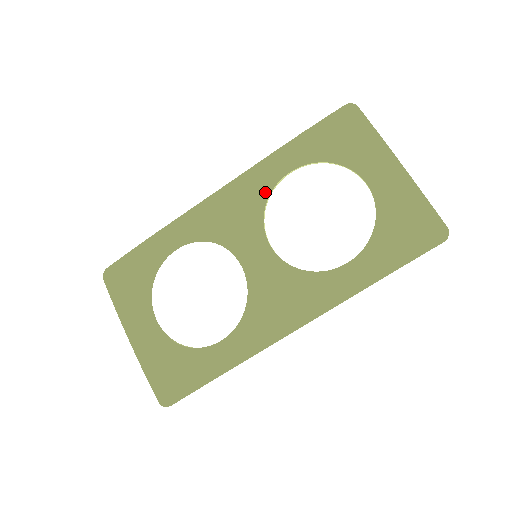
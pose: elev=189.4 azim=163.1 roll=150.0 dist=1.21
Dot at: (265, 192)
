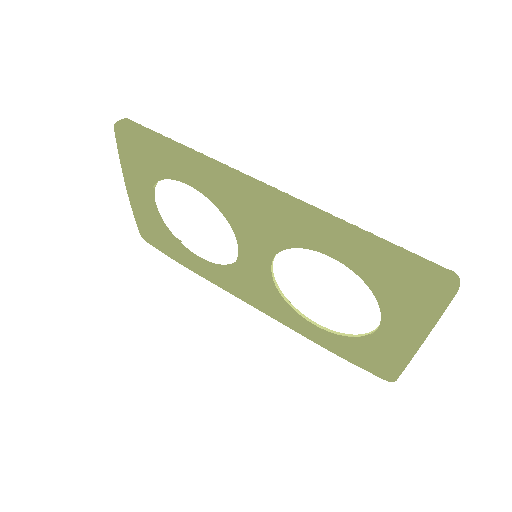
Dot at: (297, 245)
